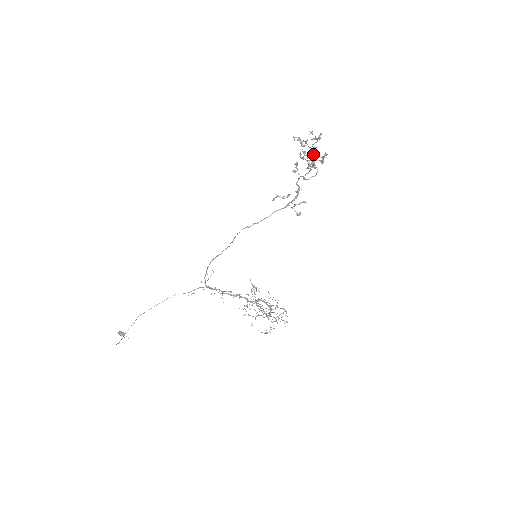
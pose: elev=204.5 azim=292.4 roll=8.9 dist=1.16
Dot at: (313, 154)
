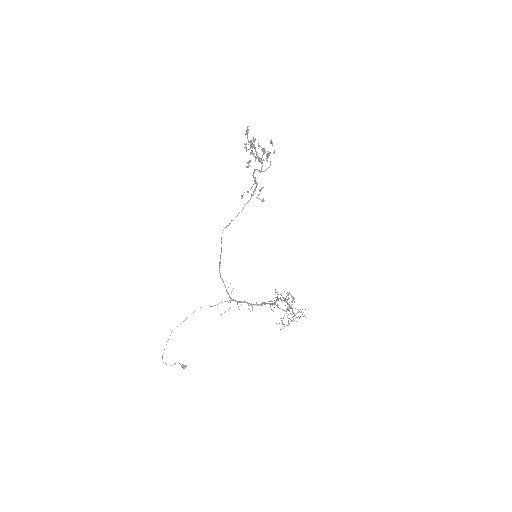
Dot at: (269, 154)
